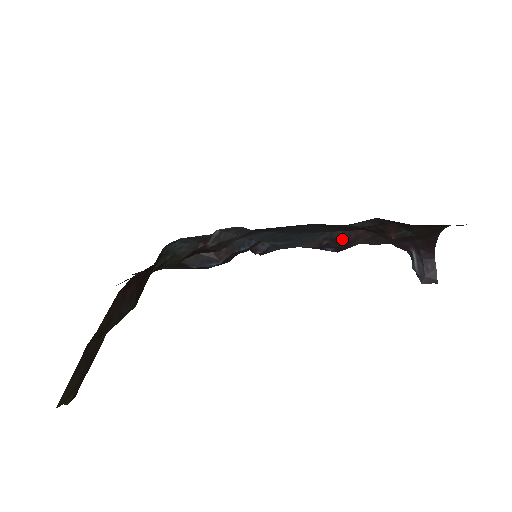
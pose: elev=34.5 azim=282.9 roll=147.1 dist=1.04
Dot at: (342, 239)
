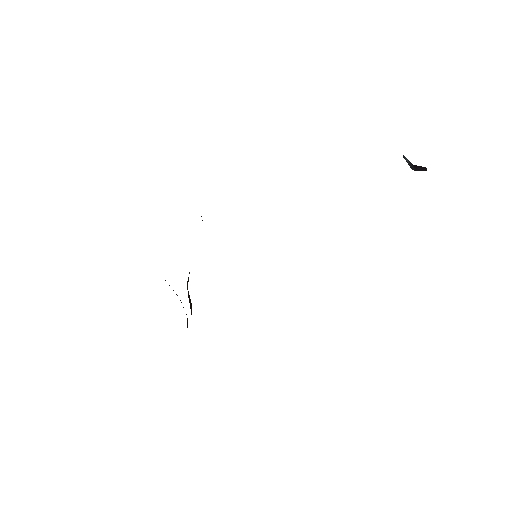
Dot at: occluded
